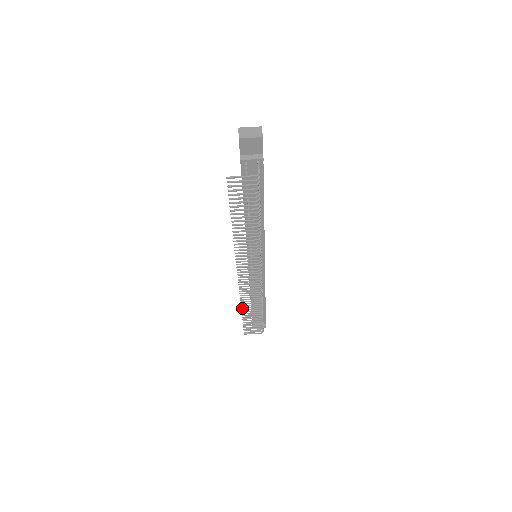
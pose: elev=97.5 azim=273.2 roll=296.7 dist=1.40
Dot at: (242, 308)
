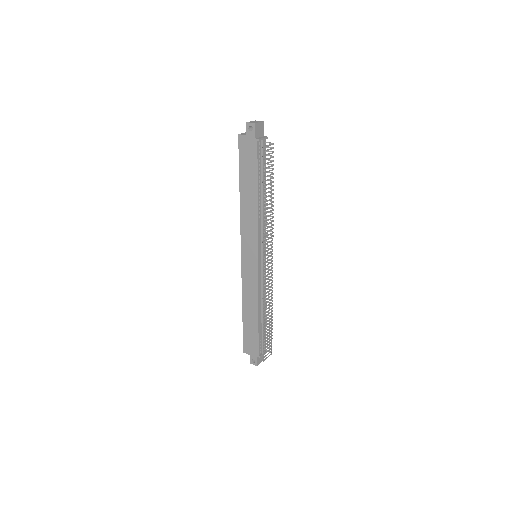
Dot at: (263, 315)
